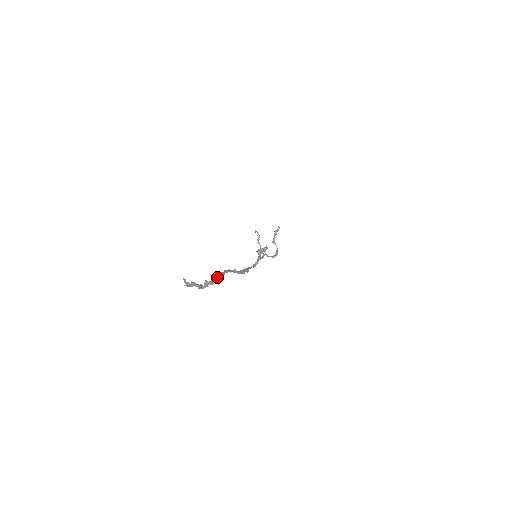
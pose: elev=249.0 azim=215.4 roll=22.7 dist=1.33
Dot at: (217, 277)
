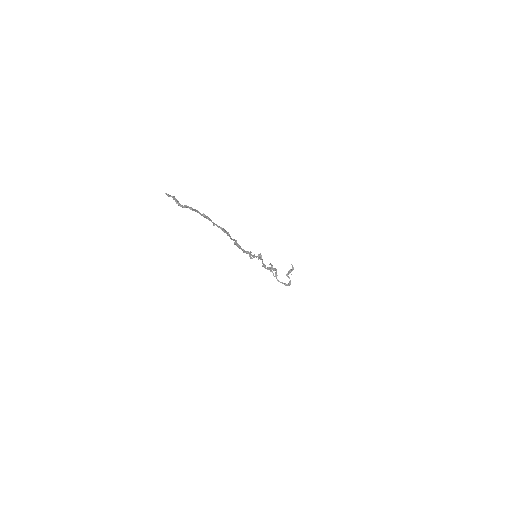
Dot at: (197, 210)
